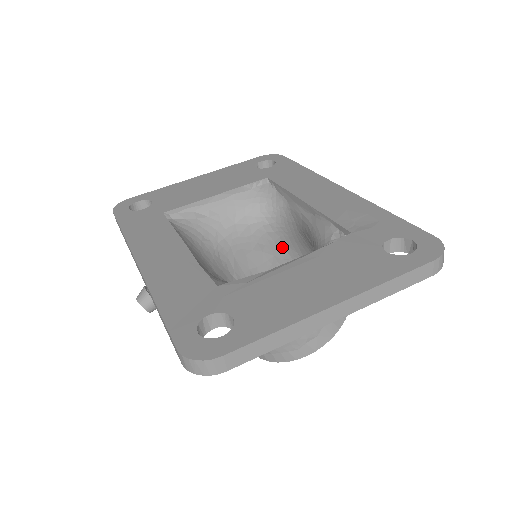
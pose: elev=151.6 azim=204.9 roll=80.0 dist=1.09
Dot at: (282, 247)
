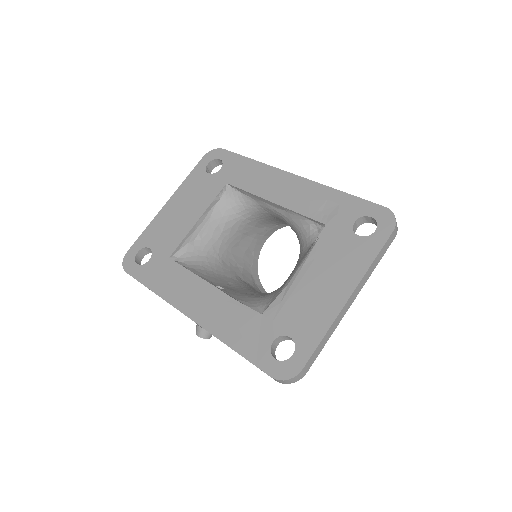
Dot at: (261, 226)
